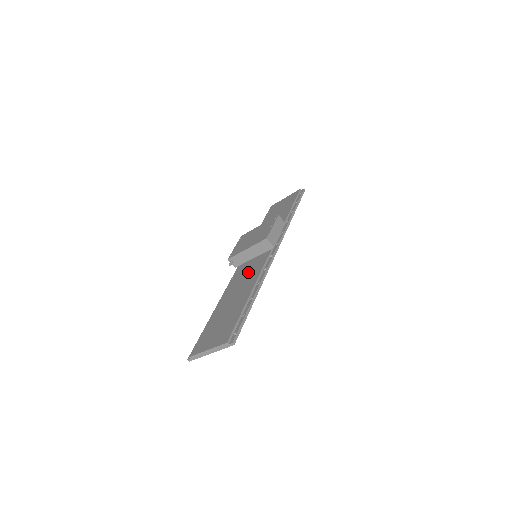
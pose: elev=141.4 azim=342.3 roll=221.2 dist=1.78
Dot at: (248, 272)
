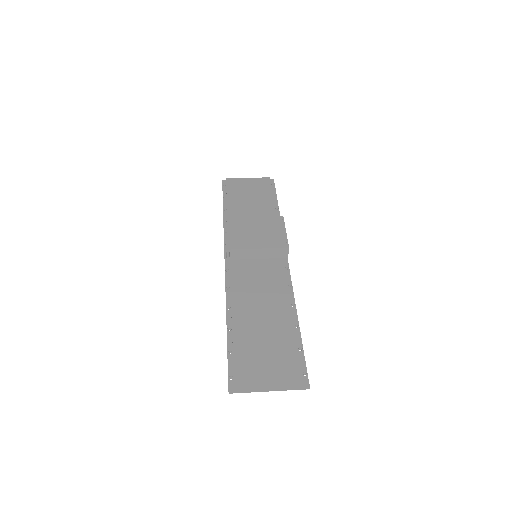
Dot at: (262, 279)
